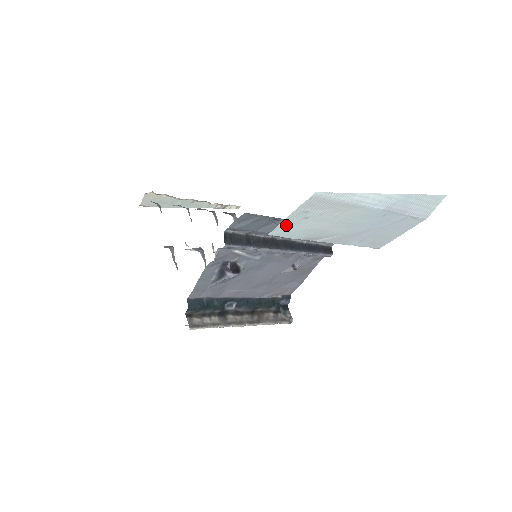
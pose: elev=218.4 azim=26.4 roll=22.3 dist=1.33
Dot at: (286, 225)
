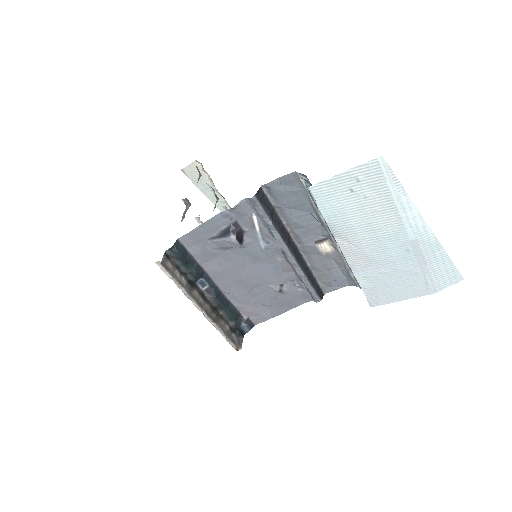
Dot at: (331, 186)
